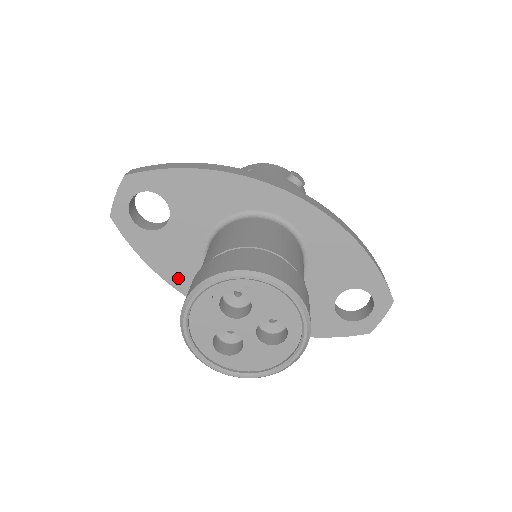
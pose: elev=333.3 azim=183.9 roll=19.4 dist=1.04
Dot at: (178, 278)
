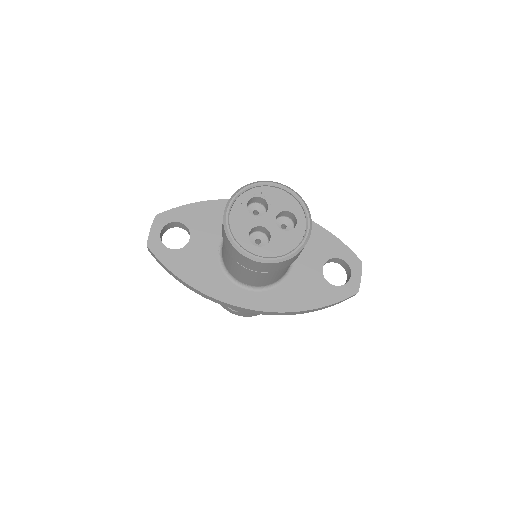
Dot at: (203, 283)
